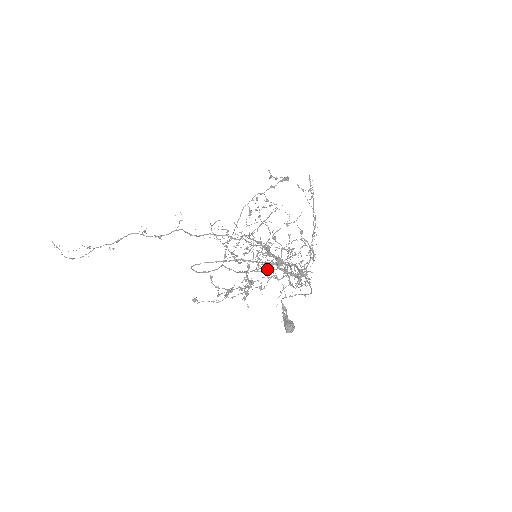
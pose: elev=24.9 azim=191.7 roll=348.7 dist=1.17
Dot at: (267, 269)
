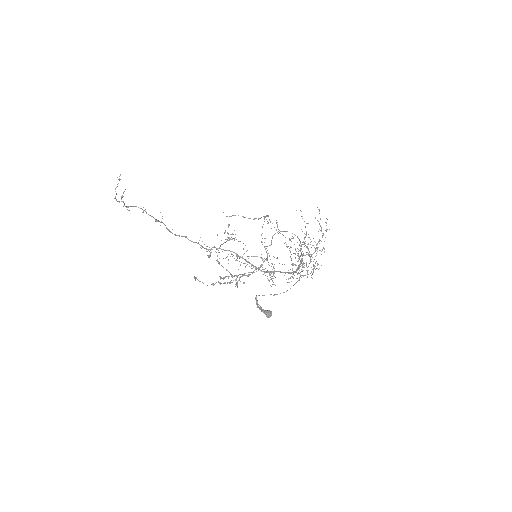
Dot at: (299, 256)
